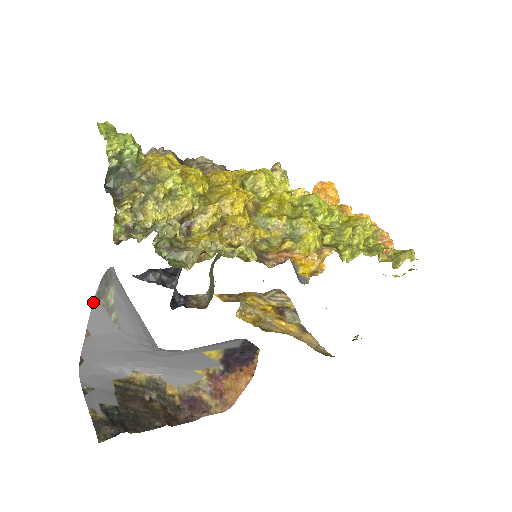
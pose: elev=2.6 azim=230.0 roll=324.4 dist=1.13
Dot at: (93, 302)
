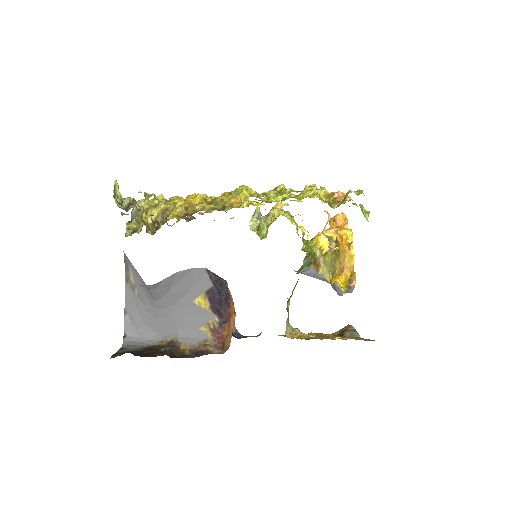
Dot at: (125, 287)
